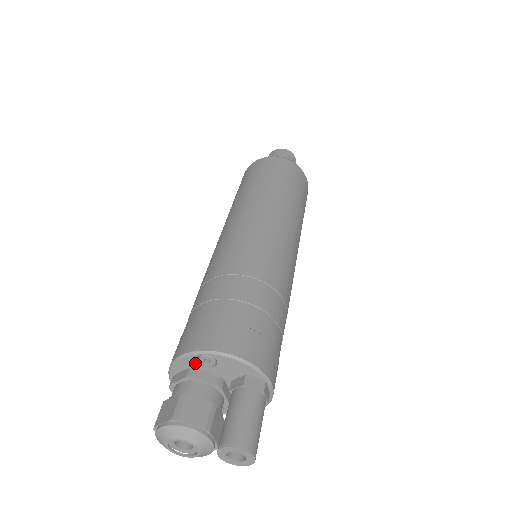
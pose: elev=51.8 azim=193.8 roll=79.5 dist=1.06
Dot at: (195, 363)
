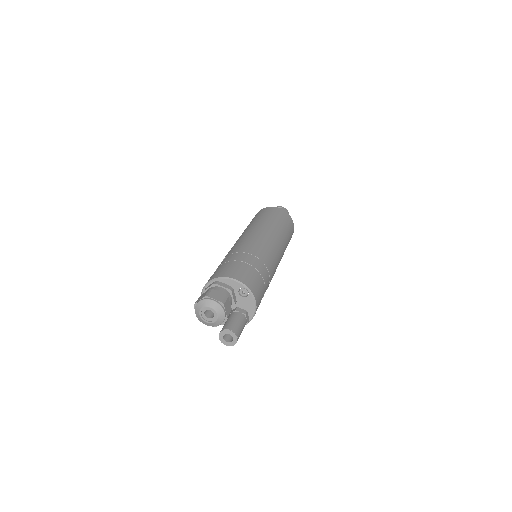
Dot at: (237, 288)
